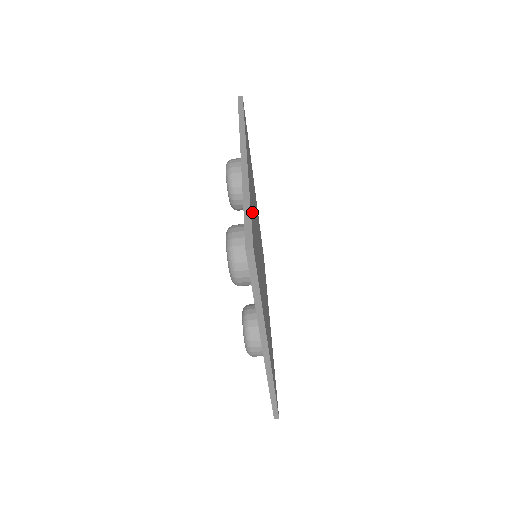
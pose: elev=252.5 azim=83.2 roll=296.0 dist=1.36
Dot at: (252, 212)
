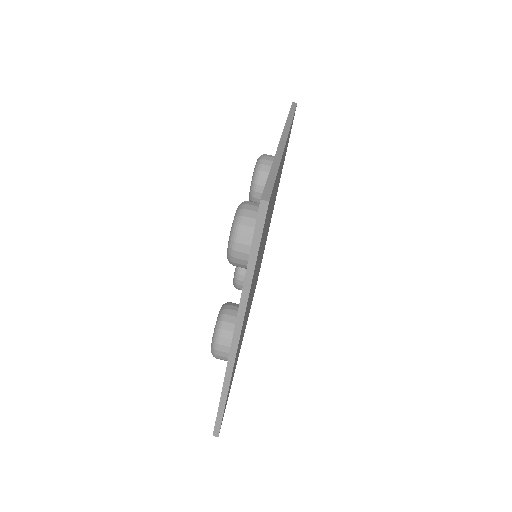
Dot at: occluded
